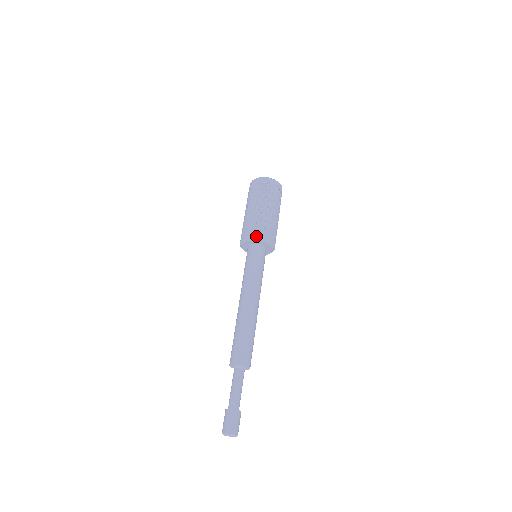
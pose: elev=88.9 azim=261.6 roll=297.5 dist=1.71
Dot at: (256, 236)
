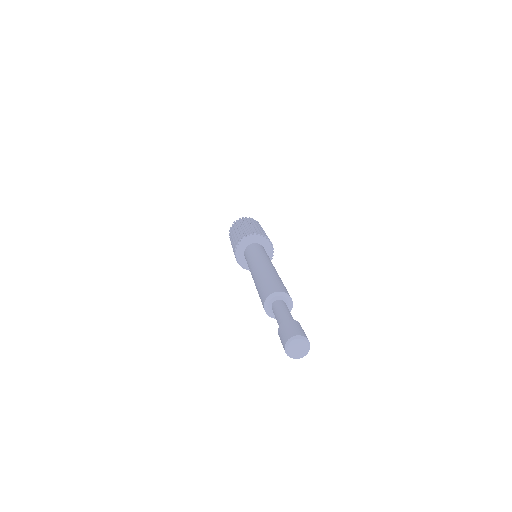
Dot at: (250, 233)
